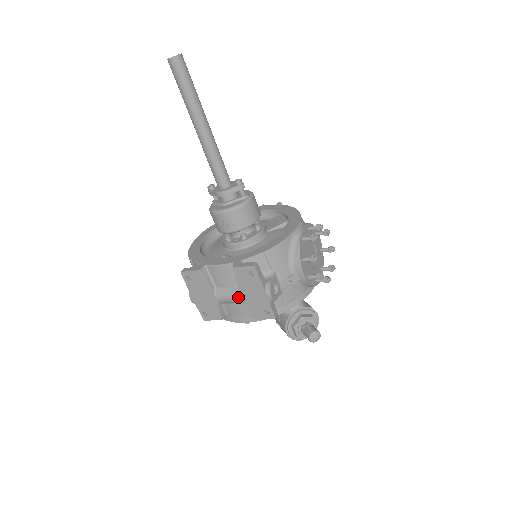
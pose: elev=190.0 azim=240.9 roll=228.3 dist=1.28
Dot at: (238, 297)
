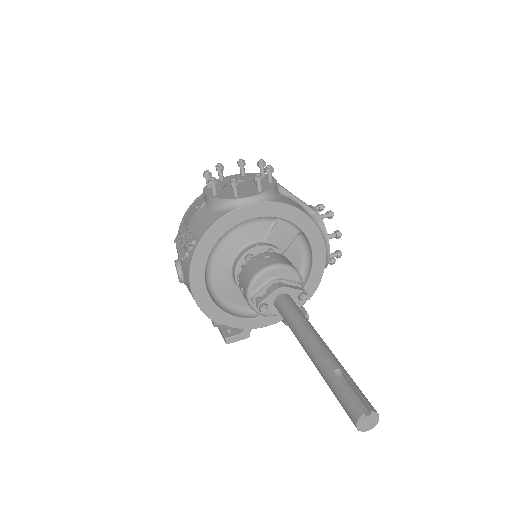
Dot at: occluded
